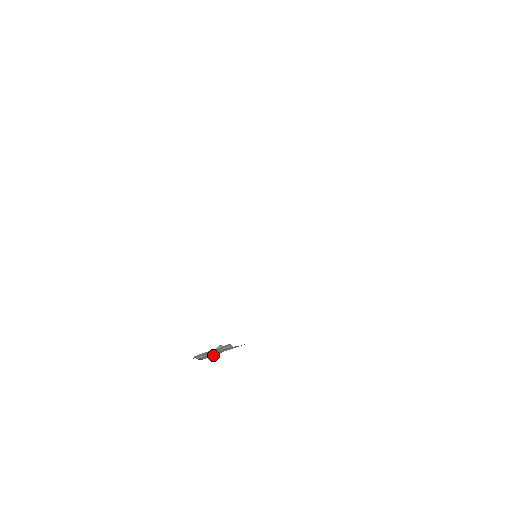
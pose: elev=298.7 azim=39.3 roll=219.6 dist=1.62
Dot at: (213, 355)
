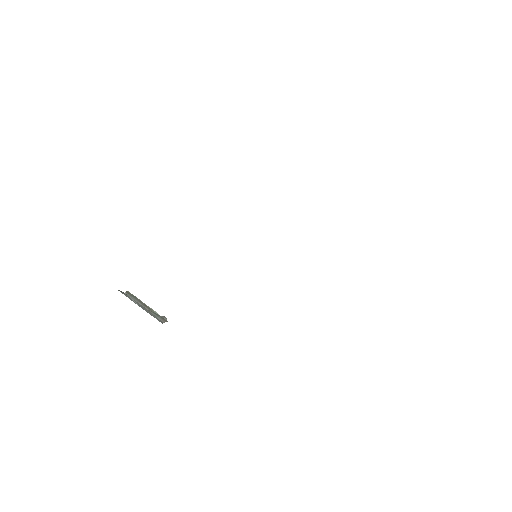
Dot at: (133, 301)
